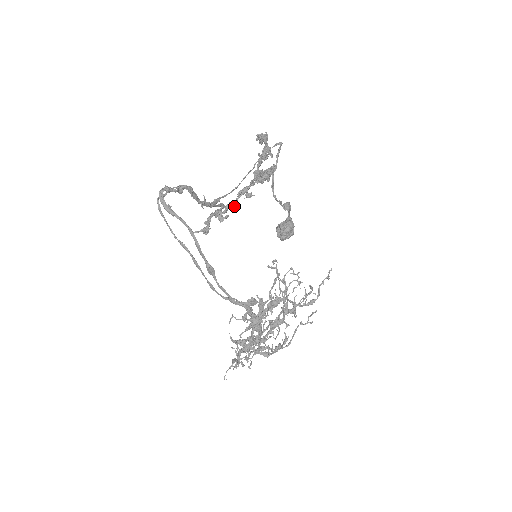
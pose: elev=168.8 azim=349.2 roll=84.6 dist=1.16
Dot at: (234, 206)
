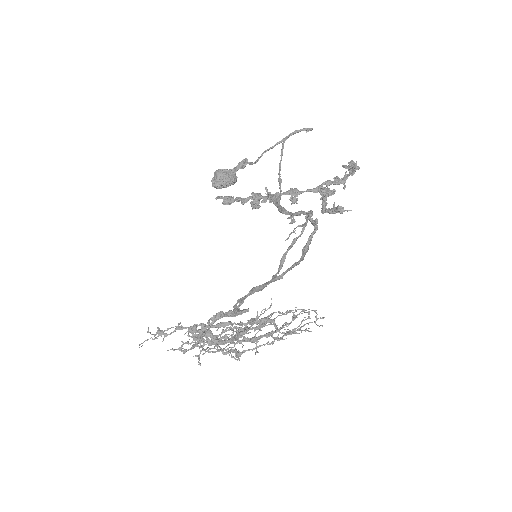
Dot at: occluded
